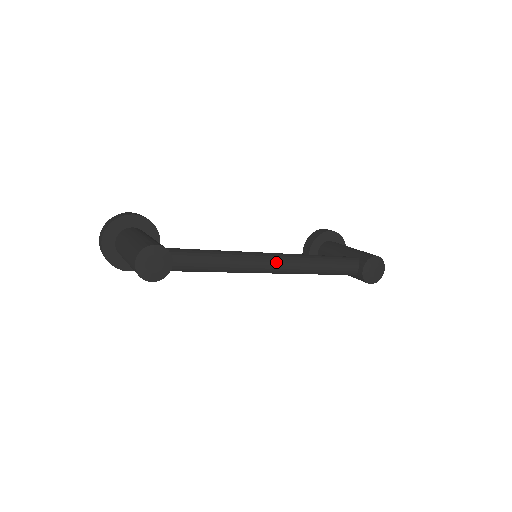
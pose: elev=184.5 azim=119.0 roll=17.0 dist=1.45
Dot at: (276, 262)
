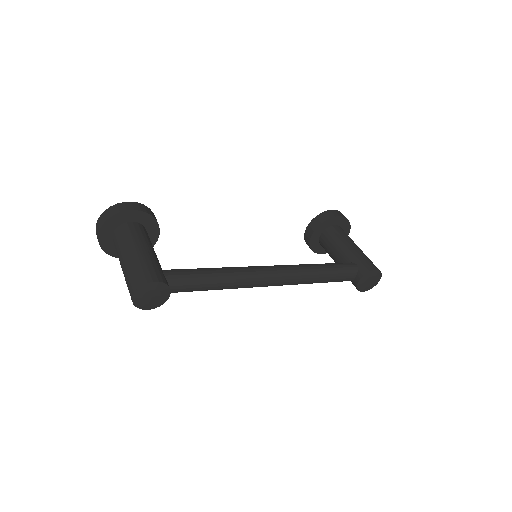
Dot at: (274, 280)
